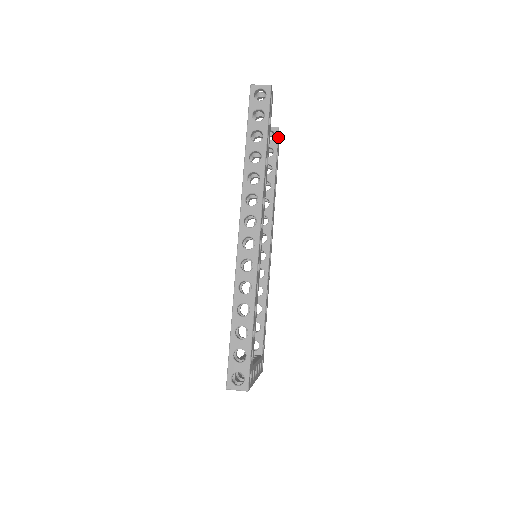
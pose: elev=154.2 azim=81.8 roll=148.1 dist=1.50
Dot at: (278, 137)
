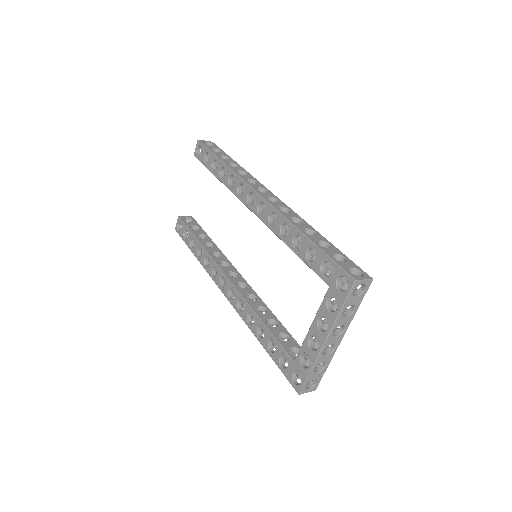
Dot at: occluded
